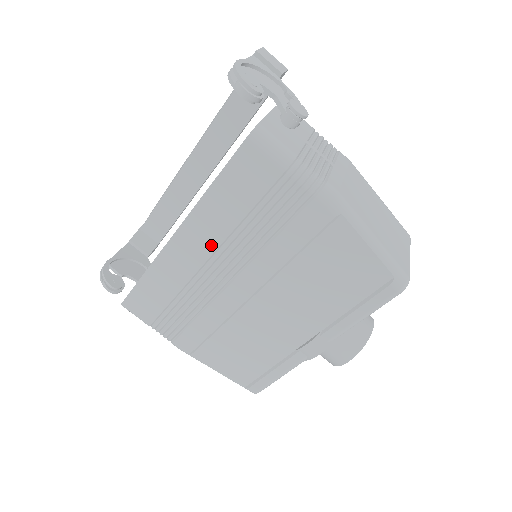
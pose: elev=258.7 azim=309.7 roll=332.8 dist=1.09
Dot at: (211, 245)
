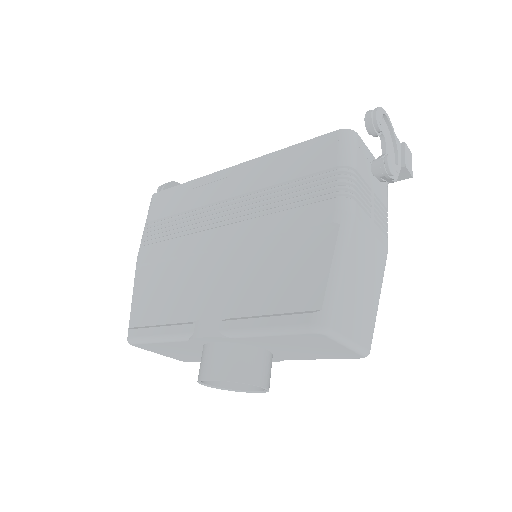
Dot at: (243, 189)
